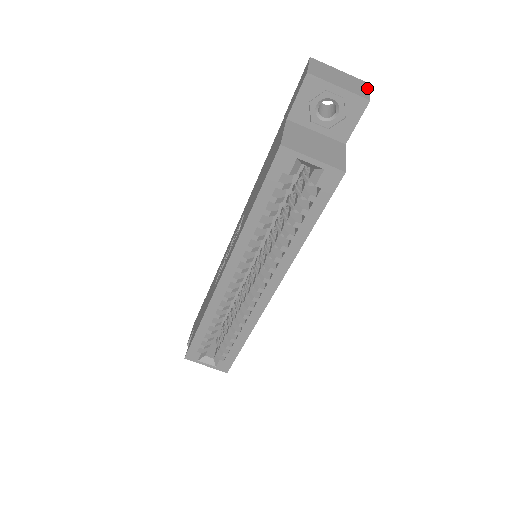
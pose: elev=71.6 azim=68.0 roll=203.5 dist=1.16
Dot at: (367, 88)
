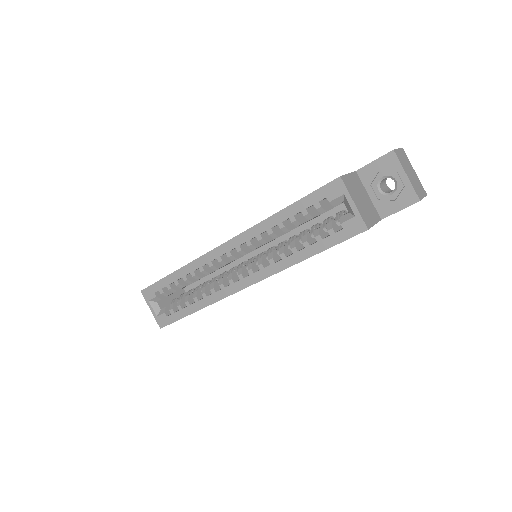
Dot at: (424, 195)
